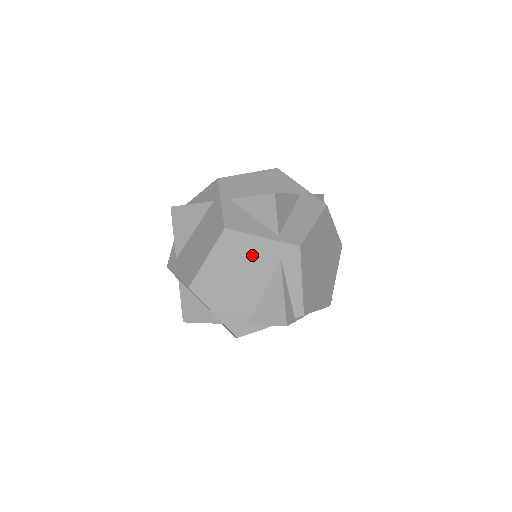
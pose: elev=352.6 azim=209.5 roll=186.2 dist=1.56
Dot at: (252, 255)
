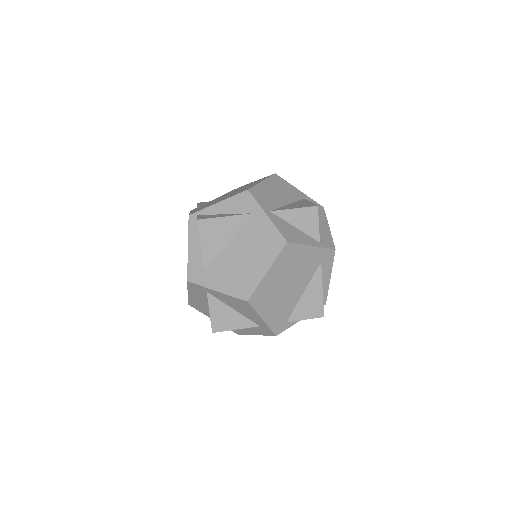
Dot at: (302, 262)
